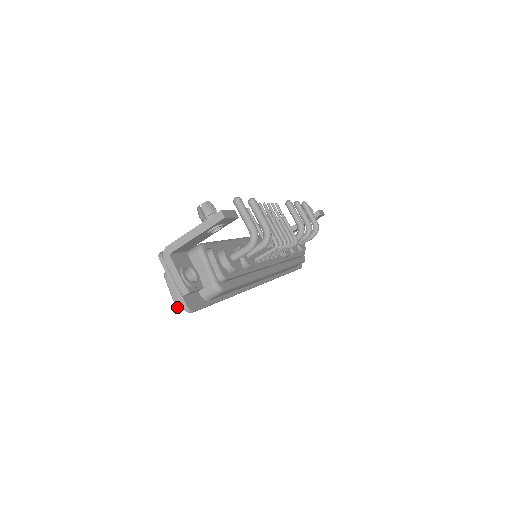
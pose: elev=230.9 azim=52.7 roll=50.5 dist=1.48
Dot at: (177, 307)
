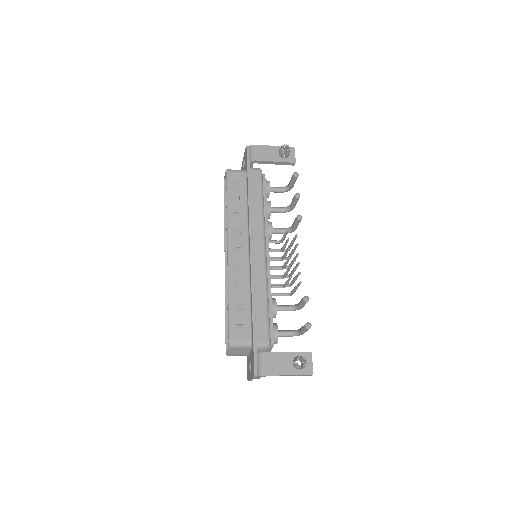
Dot at: (227, 355)
